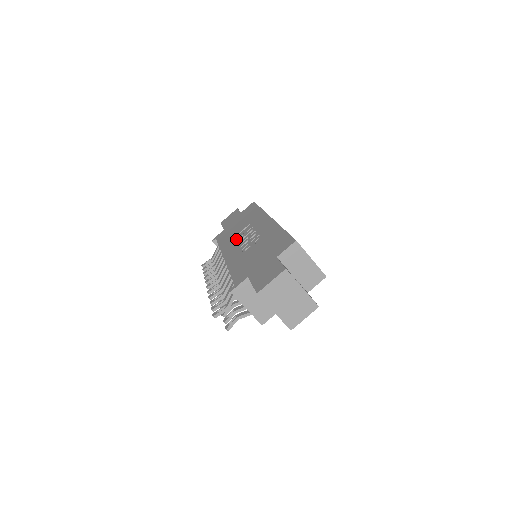
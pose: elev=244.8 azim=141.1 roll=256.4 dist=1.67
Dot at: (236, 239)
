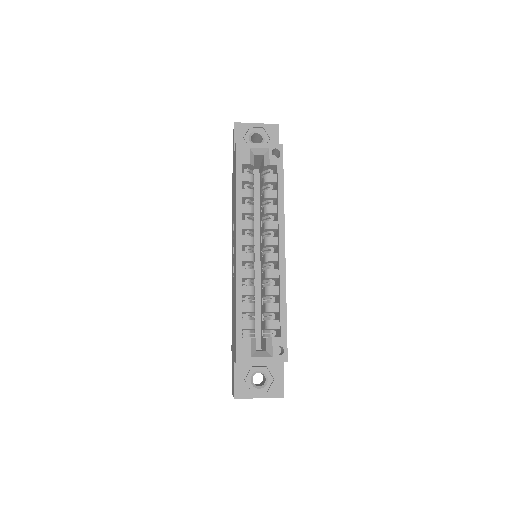
Dot at: occluded
